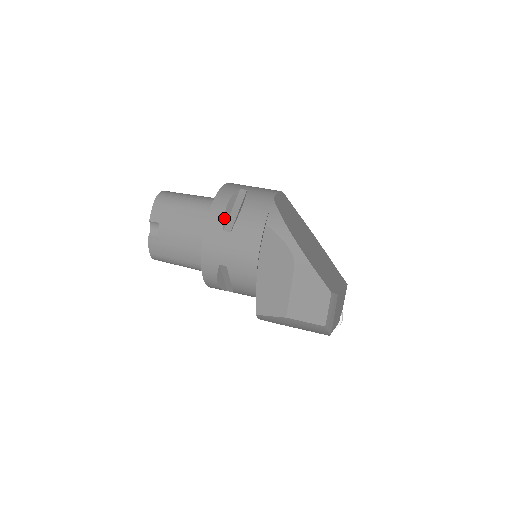
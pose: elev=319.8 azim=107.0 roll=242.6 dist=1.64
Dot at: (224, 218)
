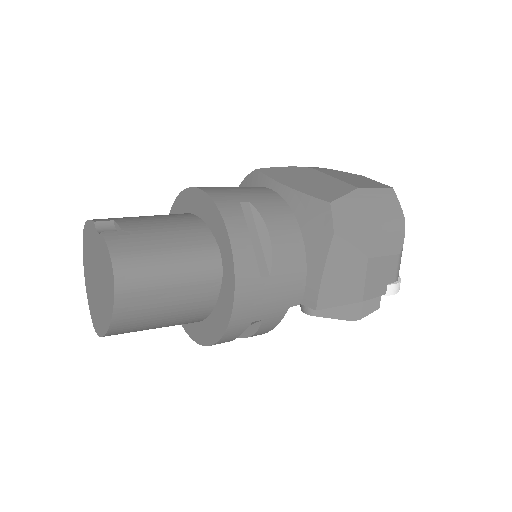
Dot at: occluded
